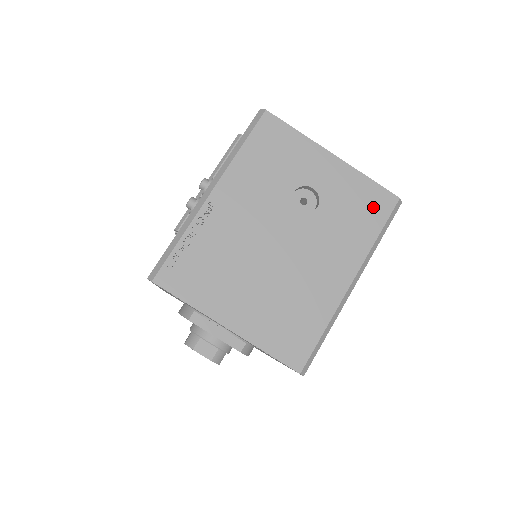
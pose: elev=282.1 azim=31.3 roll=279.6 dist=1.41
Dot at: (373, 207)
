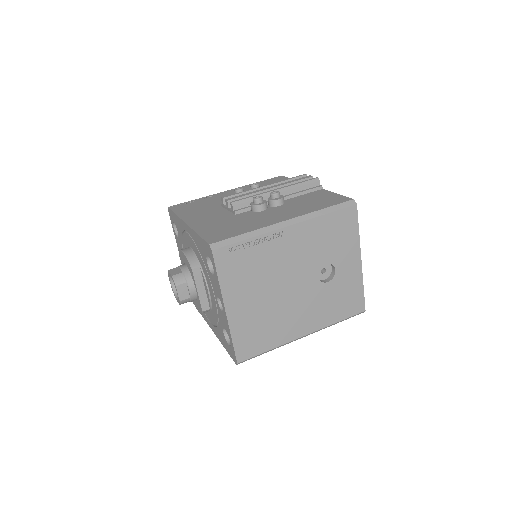
Dot at: (350, 305)
